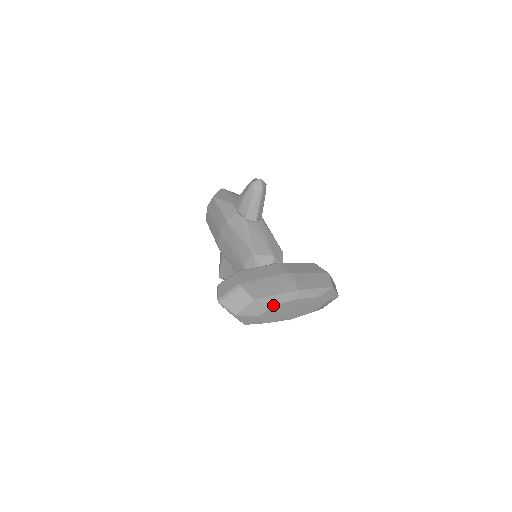
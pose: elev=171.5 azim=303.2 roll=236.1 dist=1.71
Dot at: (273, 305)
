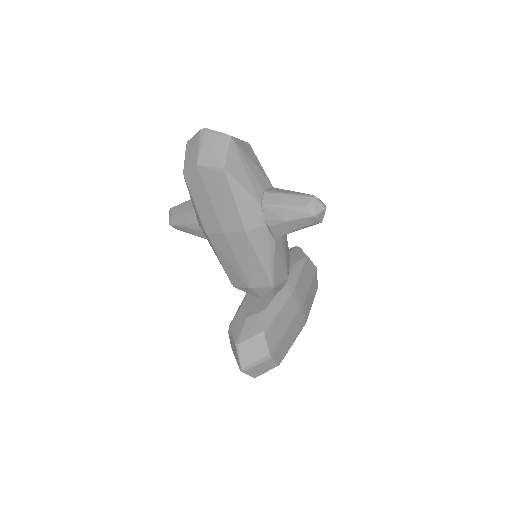
Dot at: occluded
